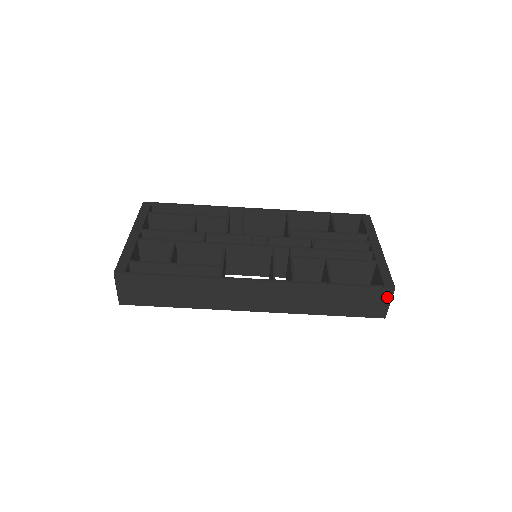
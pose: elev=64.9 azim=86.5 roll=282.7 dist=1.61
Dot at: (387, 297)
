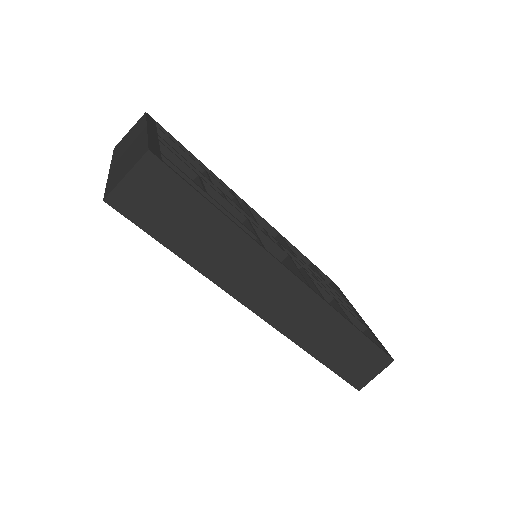
Dot at: (381, 367)
